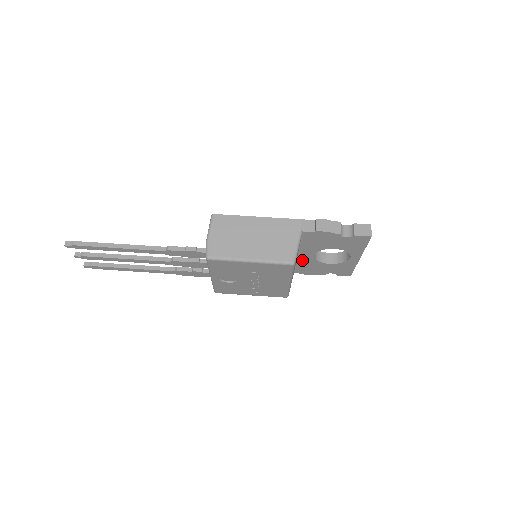
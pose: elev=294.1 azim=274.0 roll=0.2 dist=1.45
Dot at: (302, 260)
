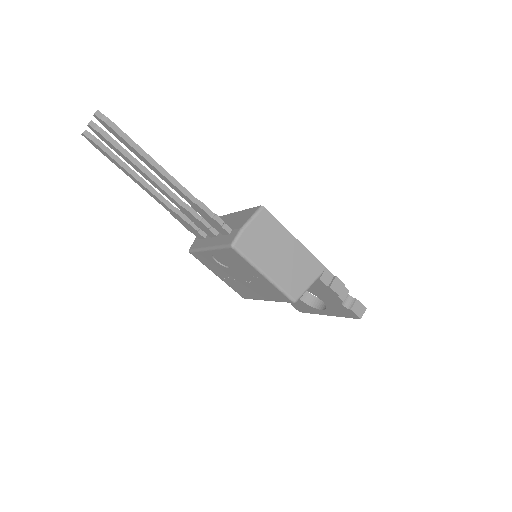
Dot at: occluded
